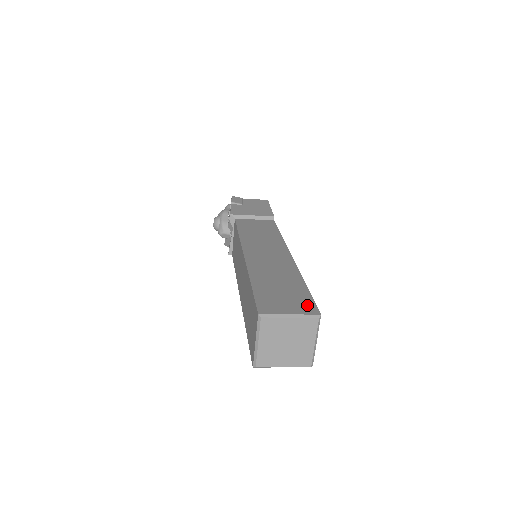
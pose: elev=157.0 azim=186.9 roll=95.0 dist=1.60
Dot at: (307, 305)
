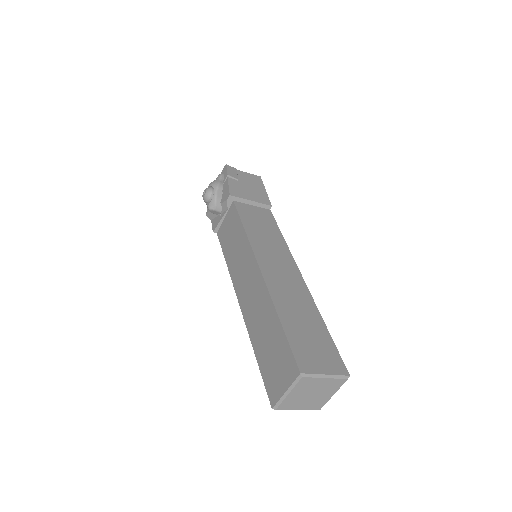
Dot at: (336, 360)
